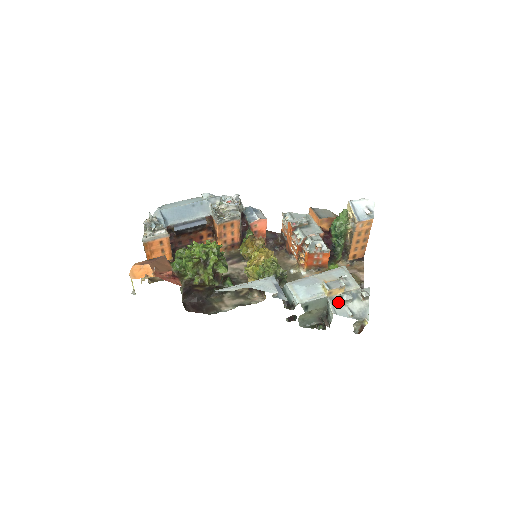
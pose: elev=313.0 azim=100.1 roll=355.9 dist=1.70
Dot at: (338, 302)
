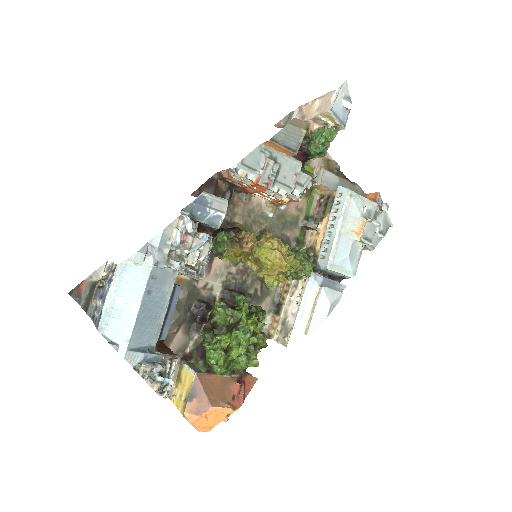
Dot at: occluded
